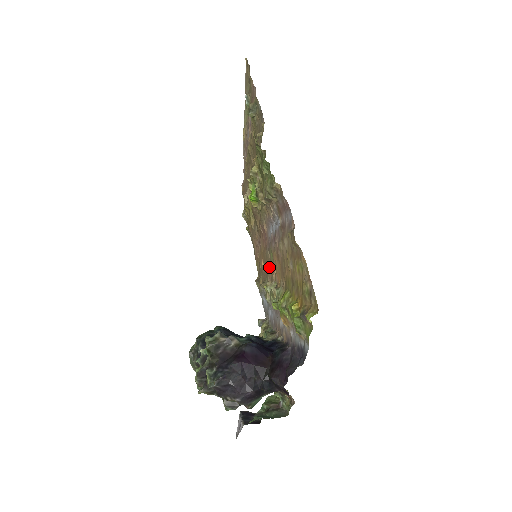
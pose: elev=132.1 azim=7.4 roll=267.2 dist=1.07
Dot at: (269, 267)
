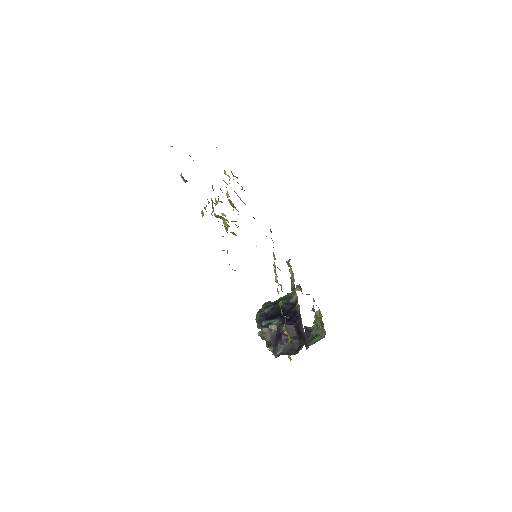
Dot at: occluded
